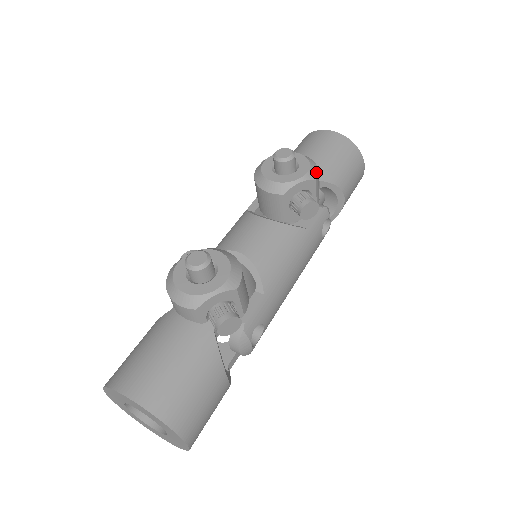
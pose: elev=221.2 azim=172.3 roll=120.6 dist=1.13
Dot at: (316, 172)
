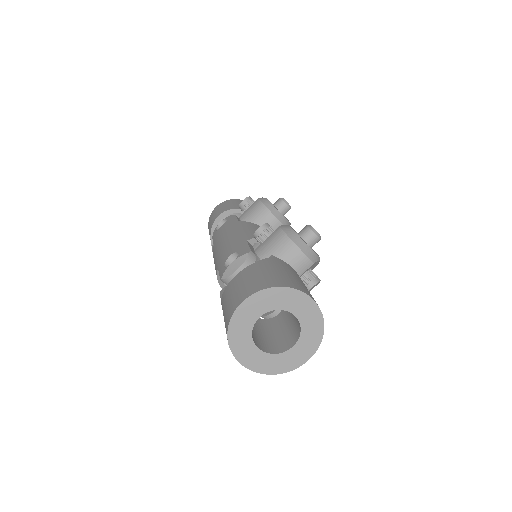
Dot at: occluded
